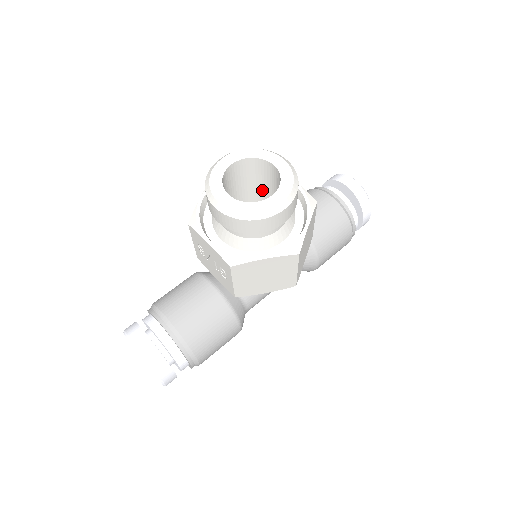
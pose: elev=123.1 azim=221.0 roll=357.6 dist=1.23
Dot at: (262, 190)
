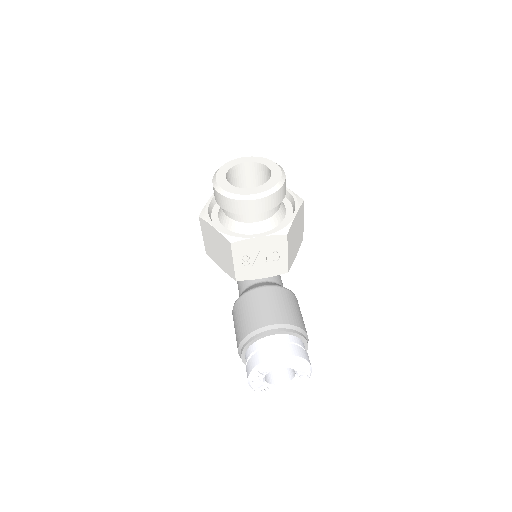
Dot at: occluded
